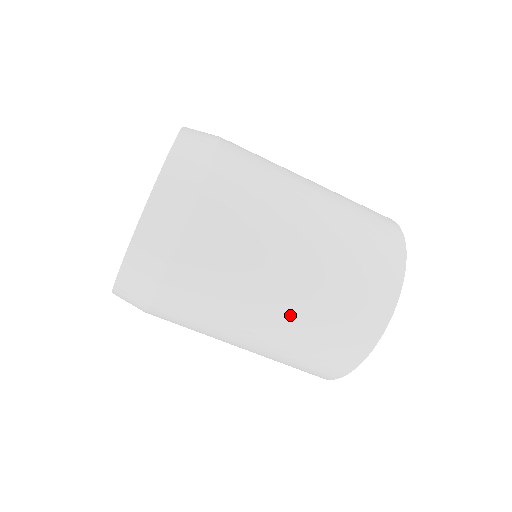
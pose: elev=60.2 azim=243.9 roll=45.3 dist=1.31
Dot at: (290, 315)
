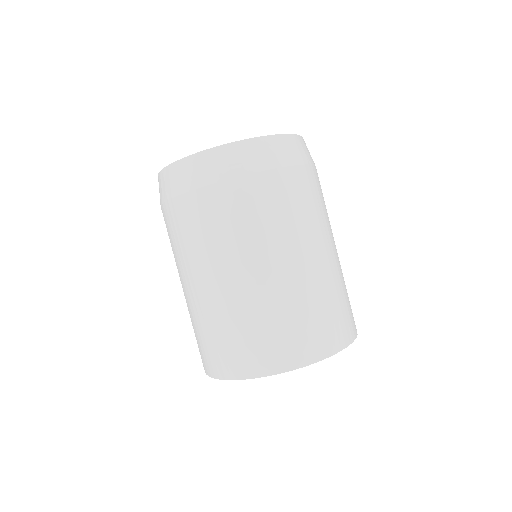
Dot at: (265, 288)
